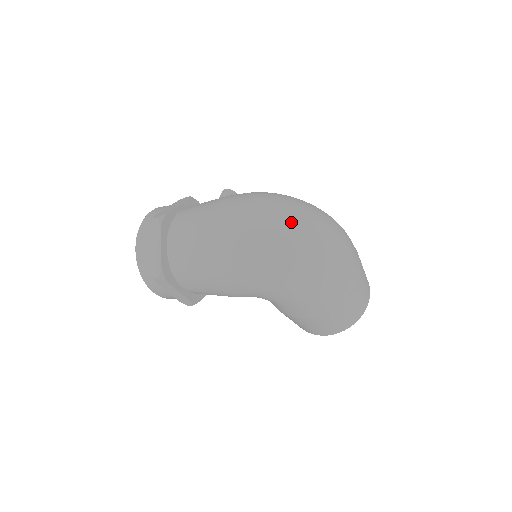
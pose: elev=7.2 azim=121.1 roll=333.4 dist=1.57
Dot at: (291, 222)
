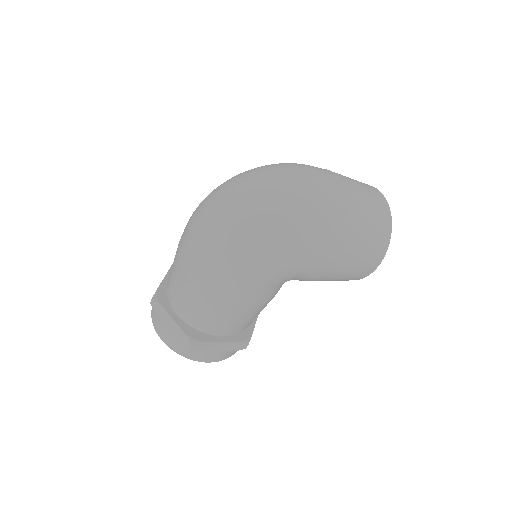
Dot at: (232, 196)
